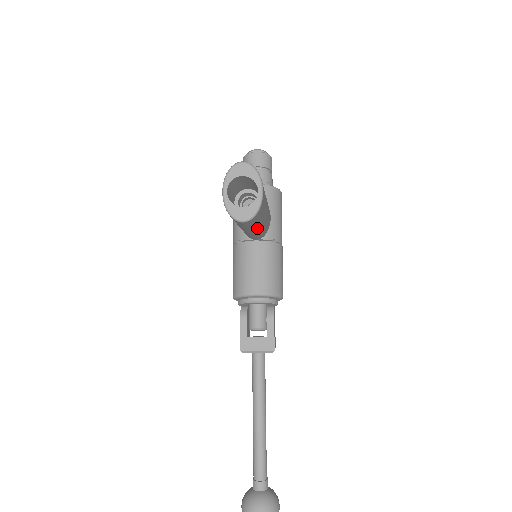
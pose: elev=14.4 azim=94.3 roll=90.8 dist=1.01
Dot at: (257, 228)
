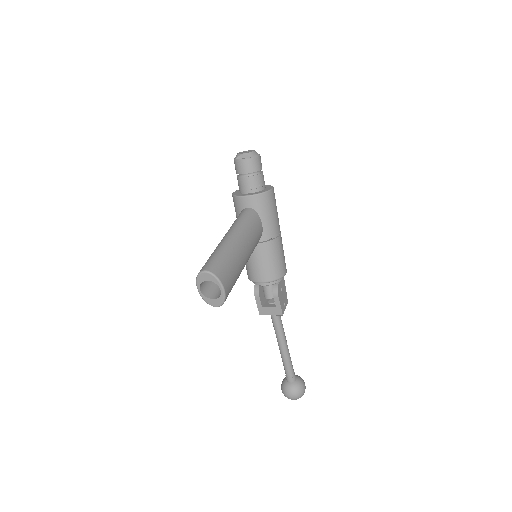
Dot at: occluded
